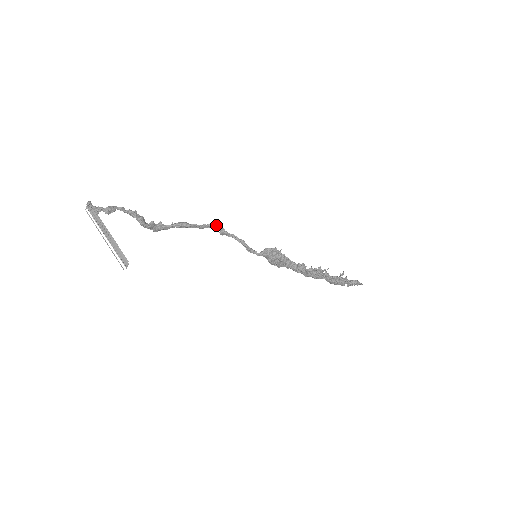
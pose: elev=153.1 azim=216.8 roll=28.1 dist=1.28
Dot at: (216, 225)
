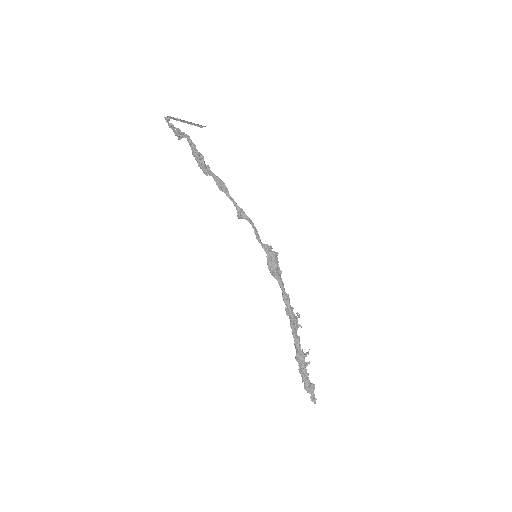
Dot at: (238, 207)
